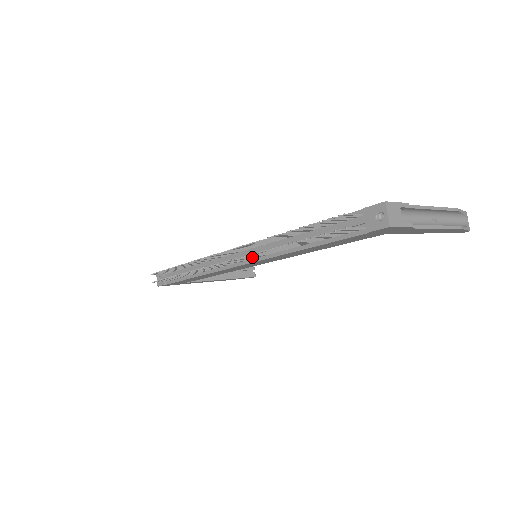
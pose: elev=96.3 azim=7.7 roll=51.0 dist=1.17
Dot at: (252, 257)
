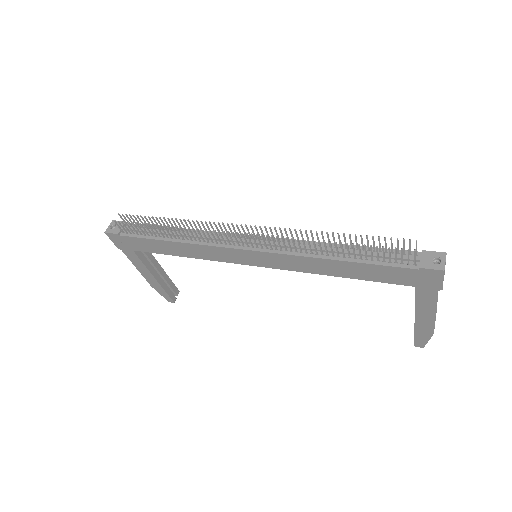
Dot at: (275, 245)
